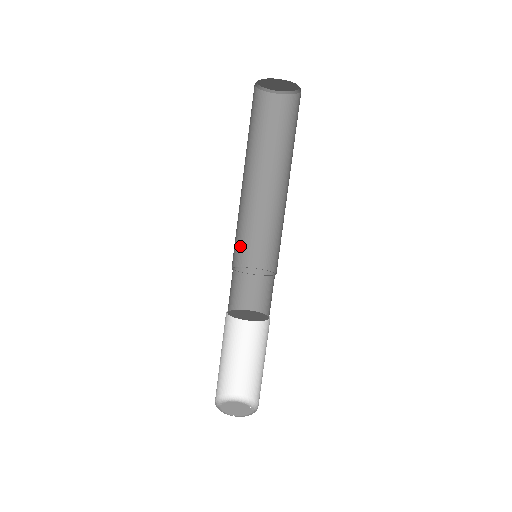
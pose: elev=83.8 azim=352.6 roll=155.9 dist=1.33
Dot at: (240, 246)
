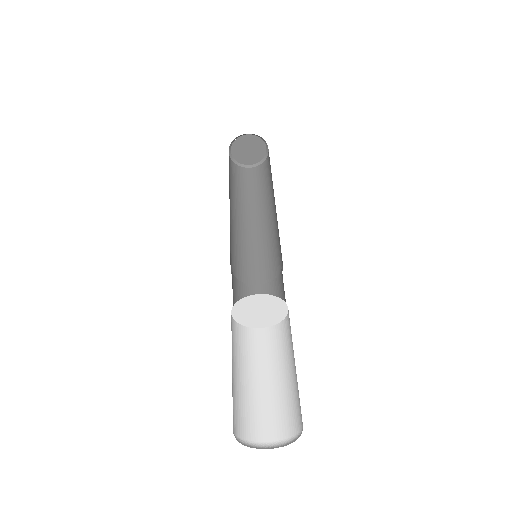
Dot at: (231, 257)
